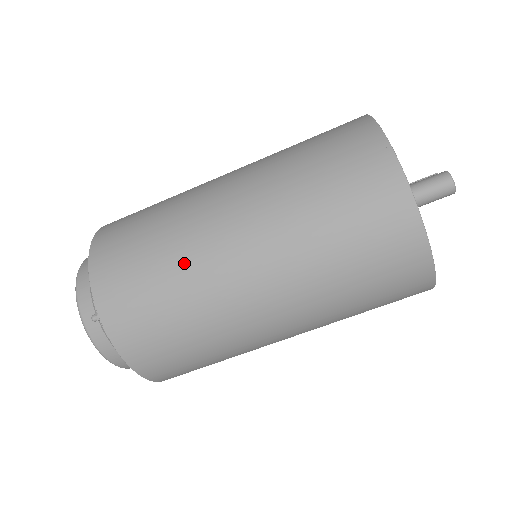
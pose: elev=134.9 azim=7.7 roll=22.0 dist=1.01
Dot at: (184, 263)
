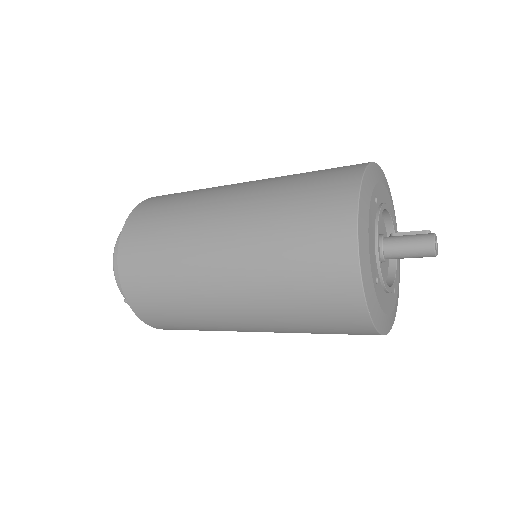
Dot at: (185, 291)
